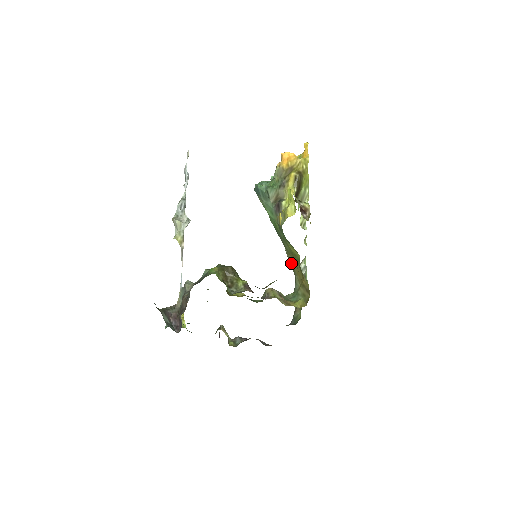
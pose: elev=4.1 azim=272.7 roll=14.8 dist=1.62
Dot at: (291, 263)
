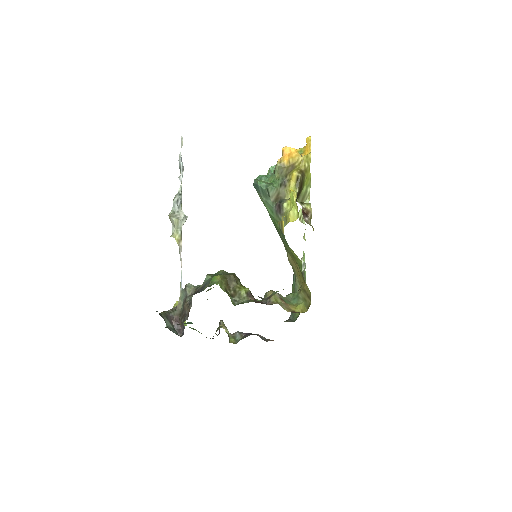
Dot at: (291, 262)
